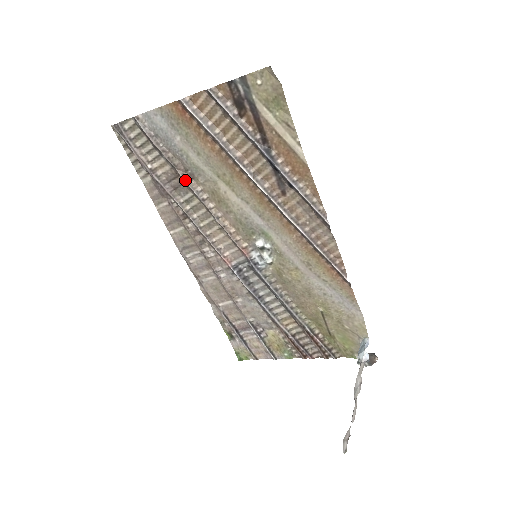
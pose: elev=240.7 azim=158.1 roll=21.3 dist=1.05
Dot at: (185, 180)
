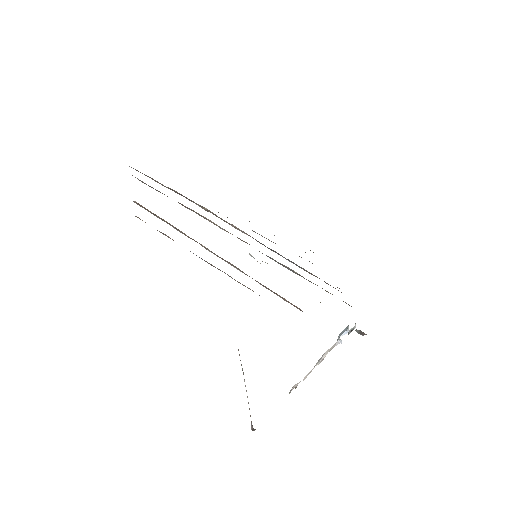
Dot at: occluded
